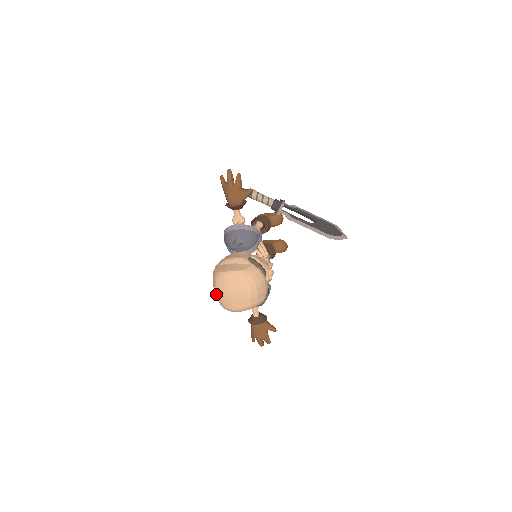
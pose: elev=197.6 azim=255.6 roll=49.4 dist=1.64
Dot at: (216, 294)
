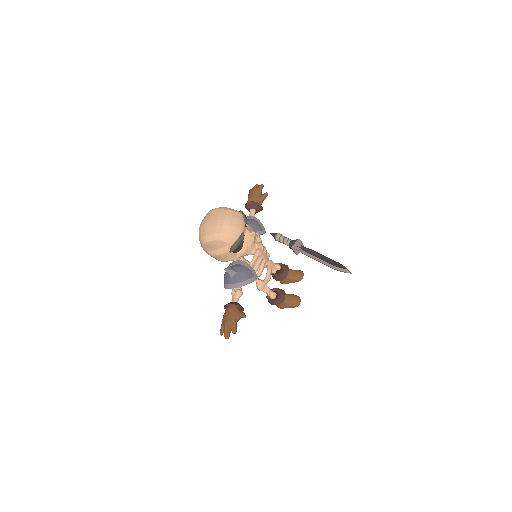
Dot at: (199, 227)
